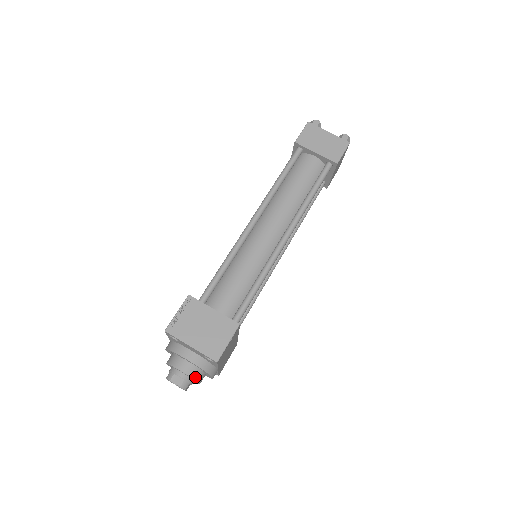
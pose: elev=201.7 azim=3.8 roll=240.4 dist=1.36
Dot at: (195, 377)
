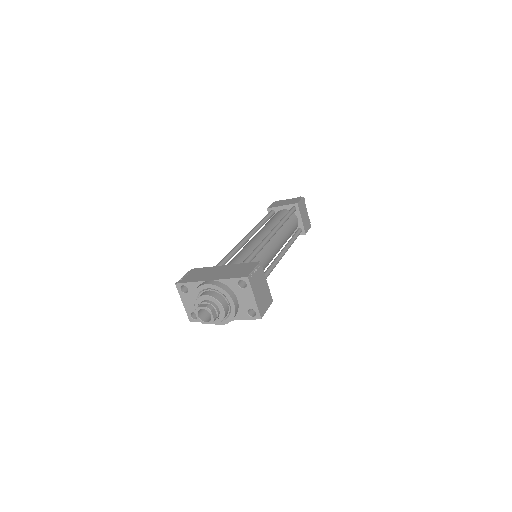
Dot at: occluded
